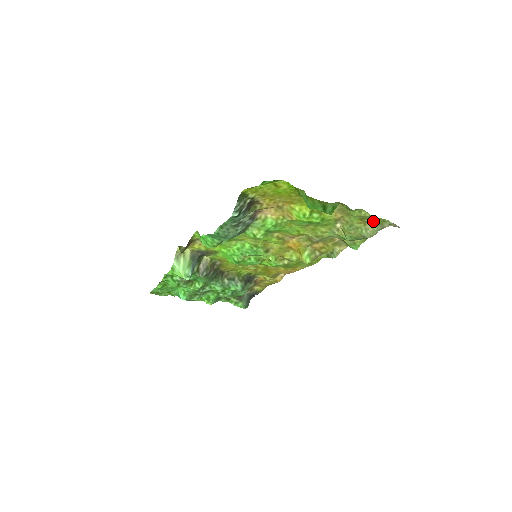
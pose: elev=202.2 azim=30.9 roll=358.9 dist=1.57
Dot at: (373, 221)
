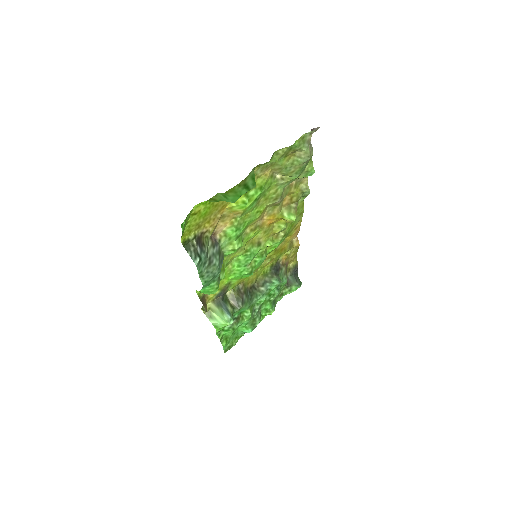
Dot at: (295, 148)
